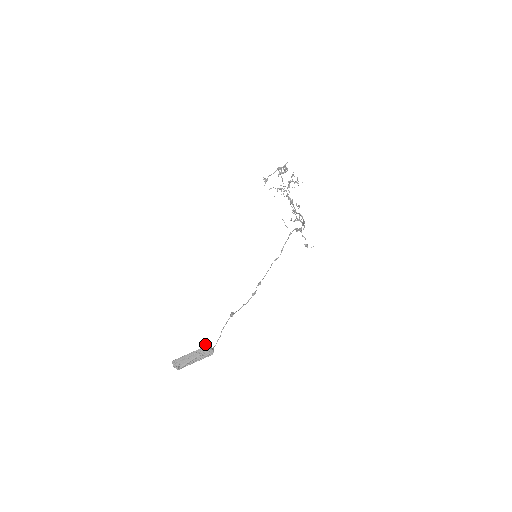
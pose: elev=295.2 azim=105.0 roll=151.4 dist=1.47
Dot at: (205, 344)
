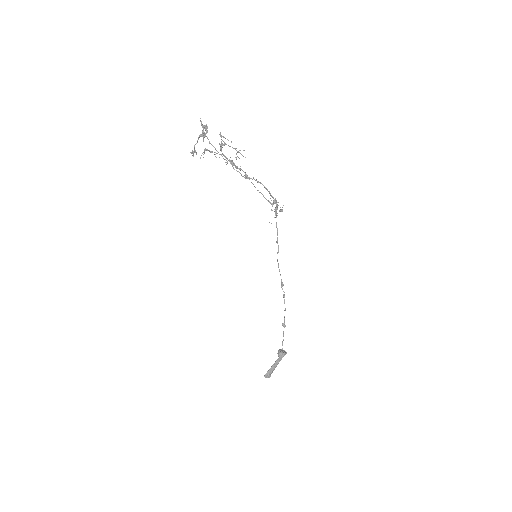
Dot at: (279, 354)
